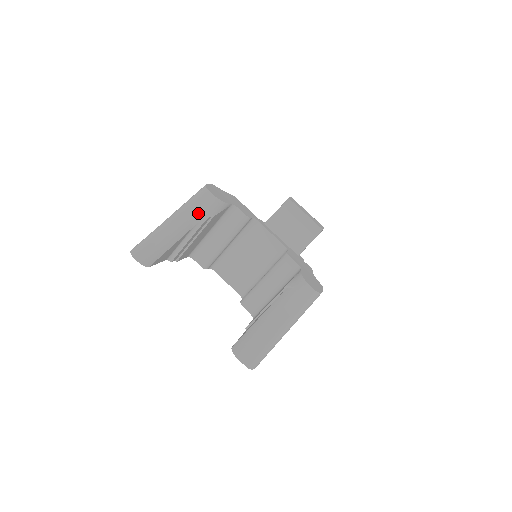
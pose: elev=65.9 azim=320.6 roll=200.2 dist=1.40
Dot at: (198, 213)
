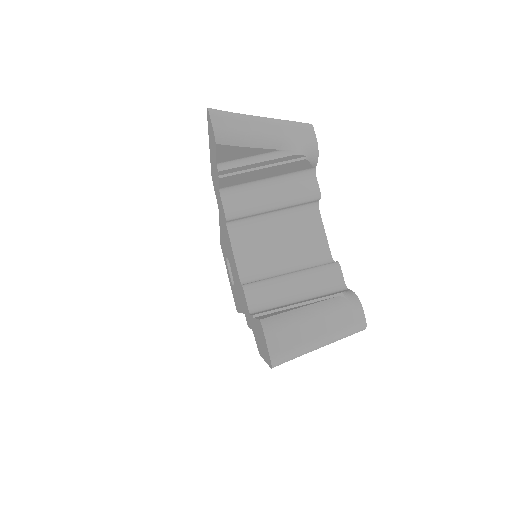
Dot at: (296, 140)
